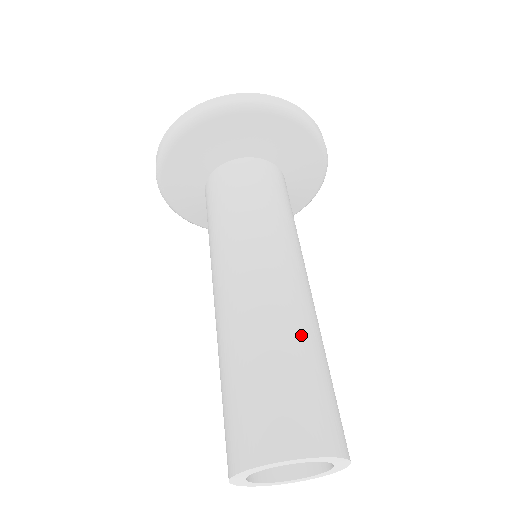
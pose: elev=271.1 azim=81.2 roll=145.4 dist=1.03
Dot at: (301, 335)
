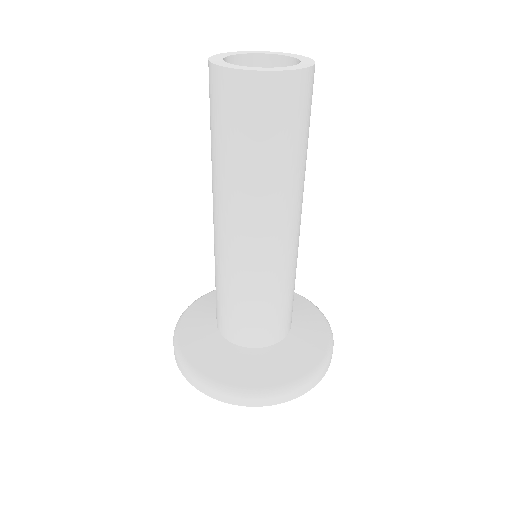
Dot at: occluded
